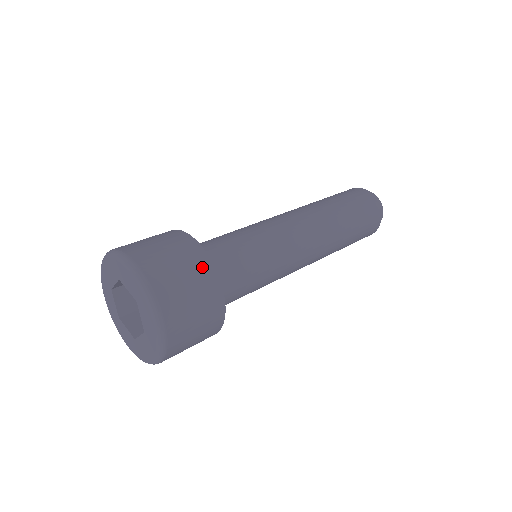
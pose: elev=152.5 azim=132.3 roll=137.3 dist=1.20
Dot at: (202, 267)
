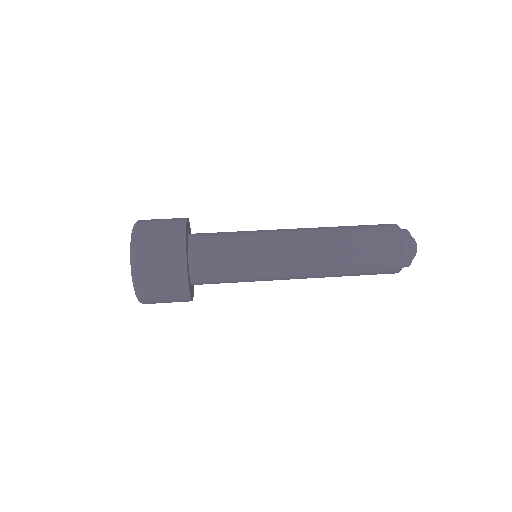
Dot at: (177, 222)
